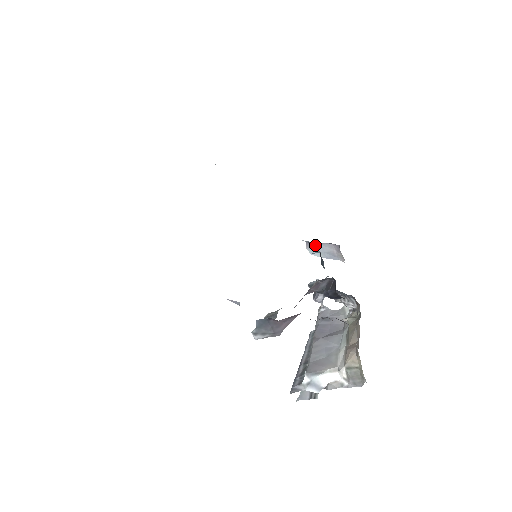
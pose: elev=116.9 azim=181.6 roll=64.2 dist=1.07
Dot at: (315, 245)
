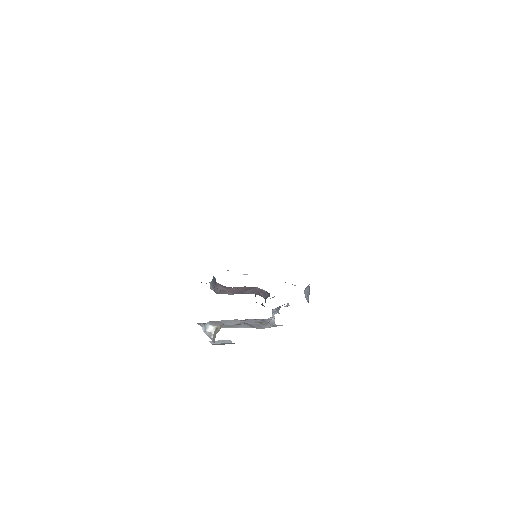
Dot at: (308, 286)
